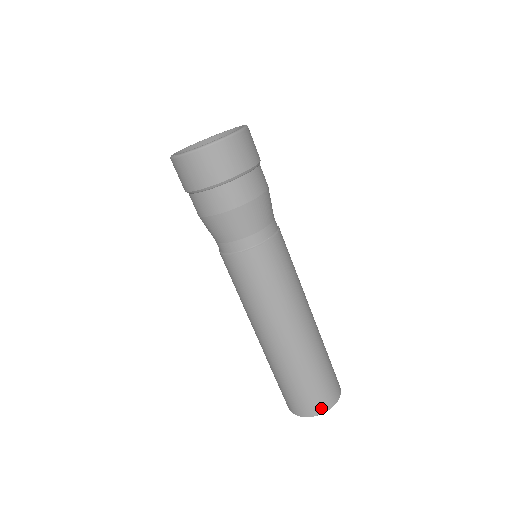
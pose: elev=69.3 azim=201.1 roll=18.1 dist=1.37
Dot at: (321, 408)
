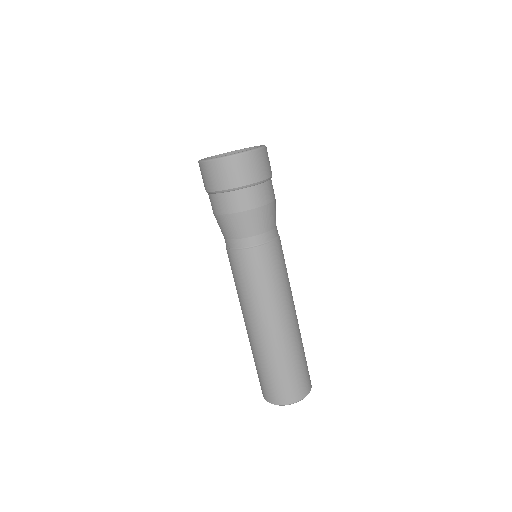
Dot at: (271, 399)
